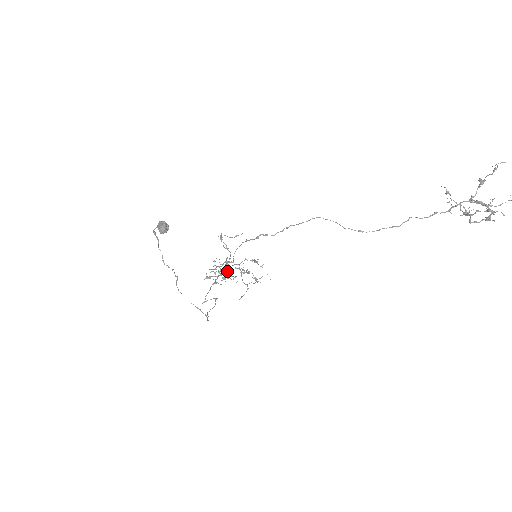
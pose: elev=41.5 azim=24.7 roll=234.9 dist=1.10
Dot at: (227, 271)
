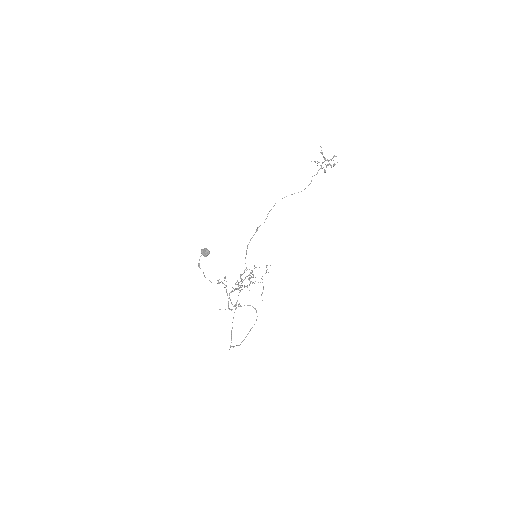
Dot at: occluded
